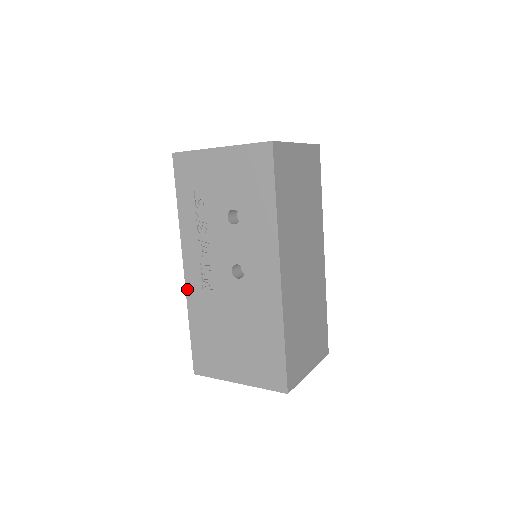
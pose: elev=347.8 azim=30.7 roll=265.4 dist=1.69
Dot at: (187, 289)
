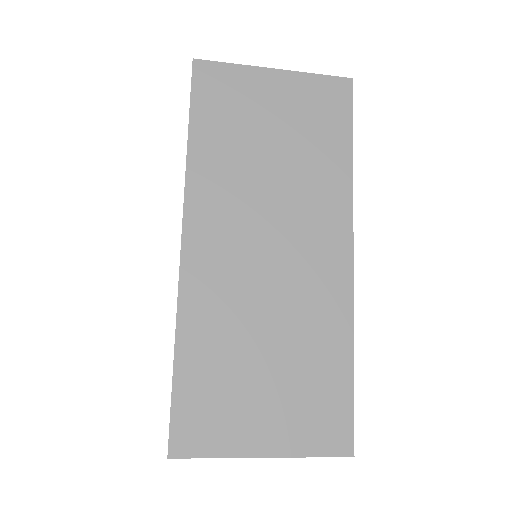
Dot at: occluded
